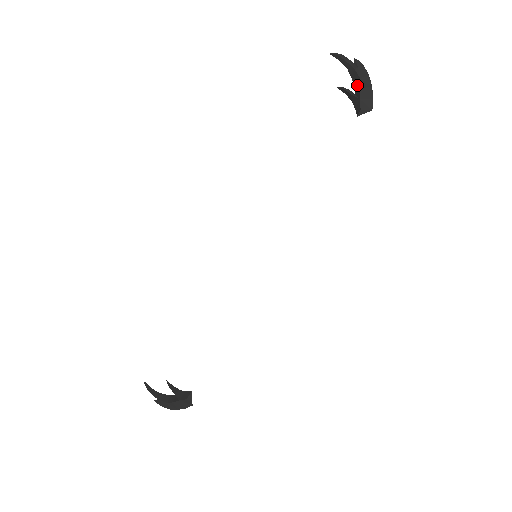
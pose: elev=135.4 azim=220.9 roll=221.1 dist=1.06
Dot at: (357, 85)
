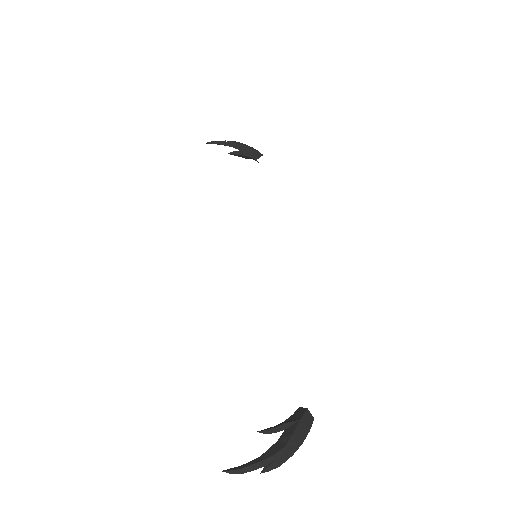
Dot at: (243, 147)
